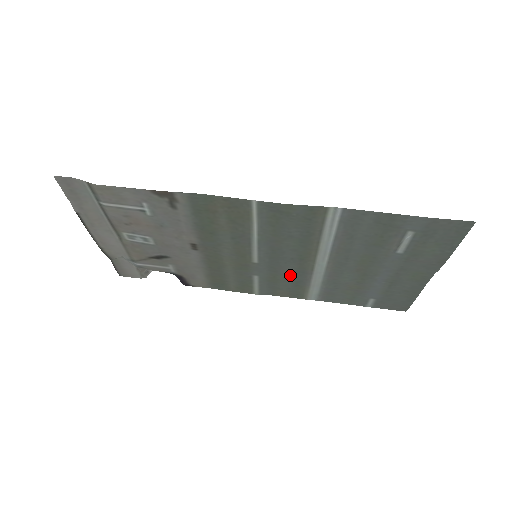
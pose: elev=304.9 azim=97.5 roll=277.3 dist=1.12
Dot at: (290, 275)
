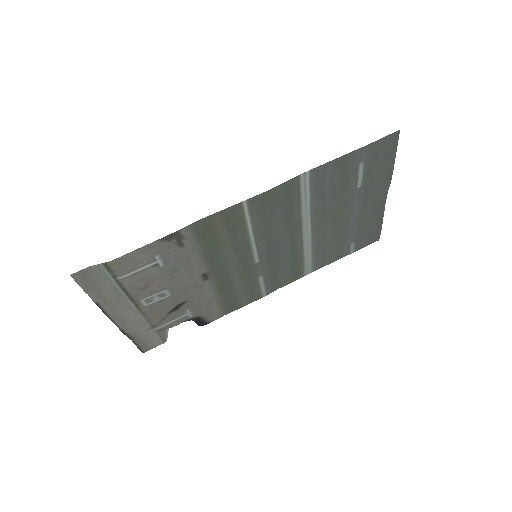
Dot at: (286, 259)
